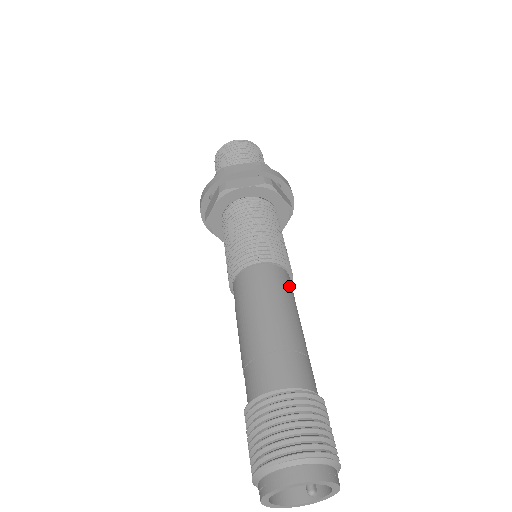
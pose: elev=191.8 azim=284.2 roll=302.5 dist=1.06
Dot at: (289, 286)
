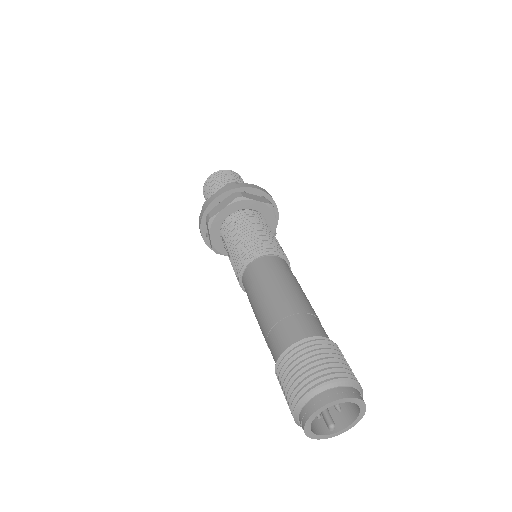
Dot at: occluded
